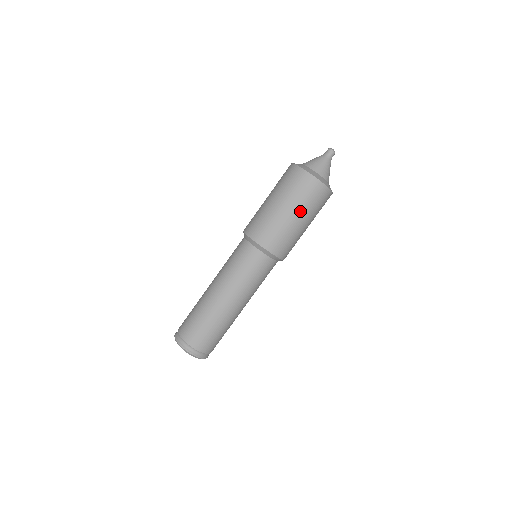
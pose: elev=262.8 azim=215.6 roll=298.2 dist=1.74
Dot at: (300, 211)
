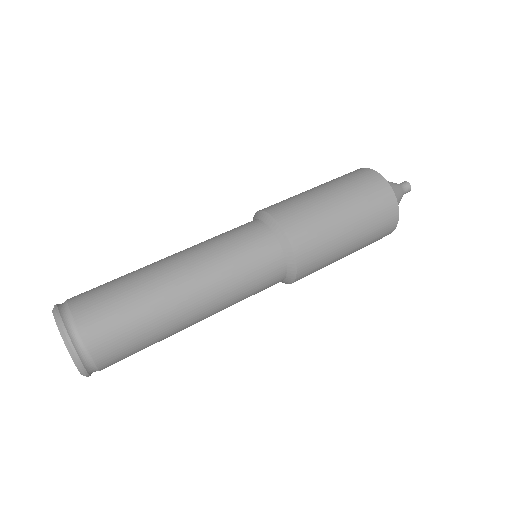
Dot at: (326, 185)
